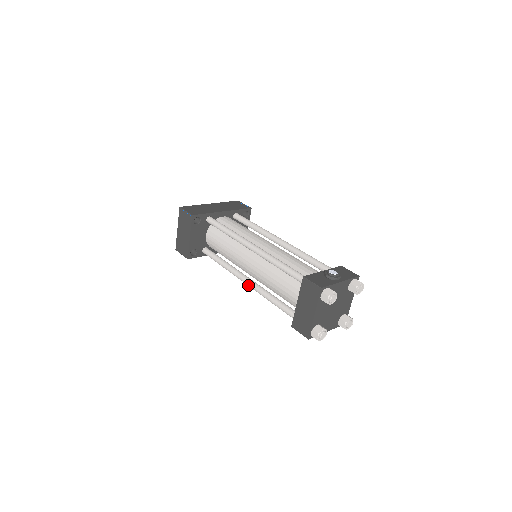
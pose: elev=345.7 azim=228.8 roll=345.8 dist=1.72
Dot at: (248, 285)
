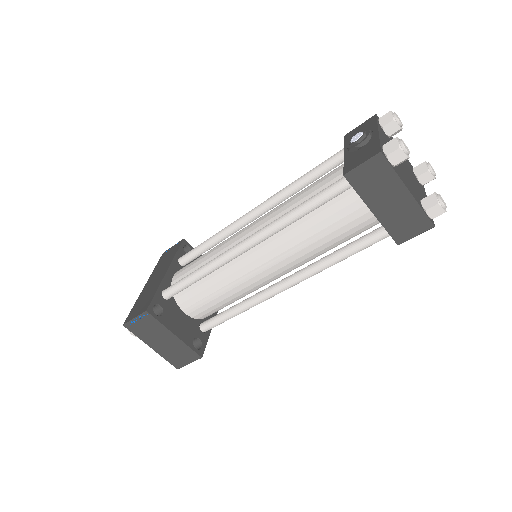
Dot at: (293, 285)
